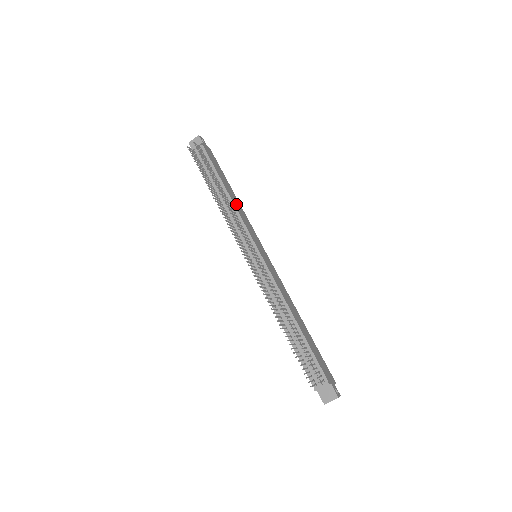
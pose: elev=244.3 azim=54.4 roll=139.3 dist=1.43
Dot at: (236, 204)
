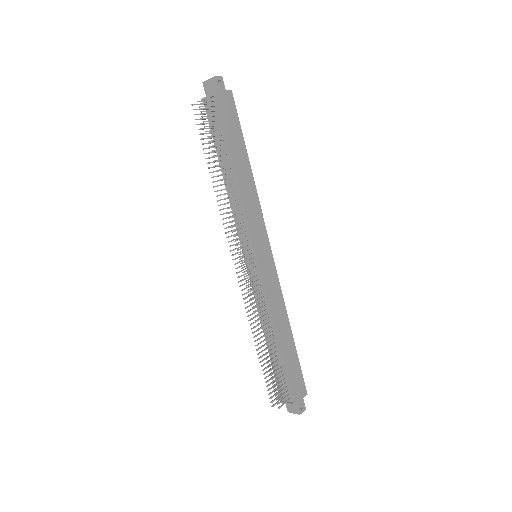
Dot at: (245, 189)
